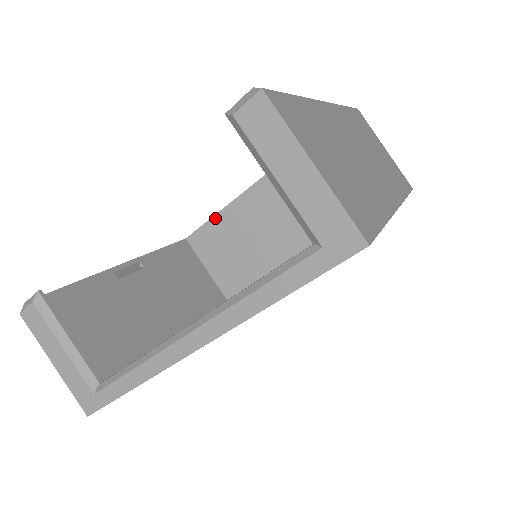
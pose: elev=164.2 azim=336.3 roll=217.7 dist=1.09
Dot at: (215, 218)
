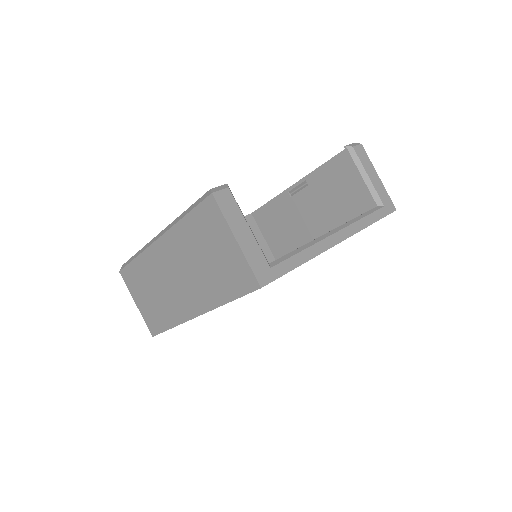
Dot at: occluded
